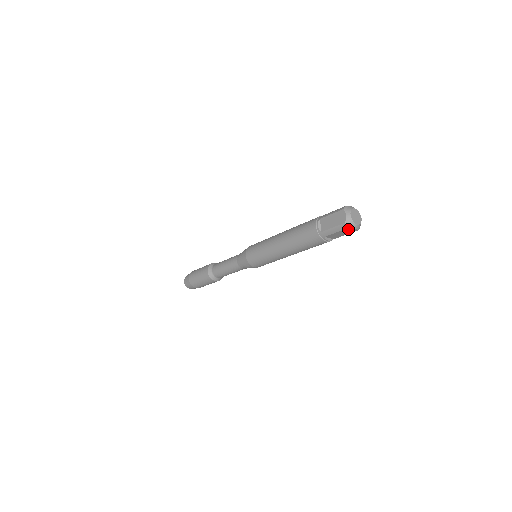
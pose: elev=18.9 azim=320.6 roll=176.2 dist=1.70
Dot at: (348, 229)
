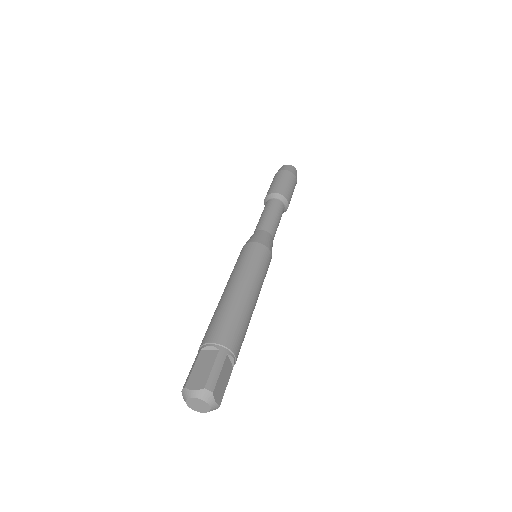
Dot at: occluded
